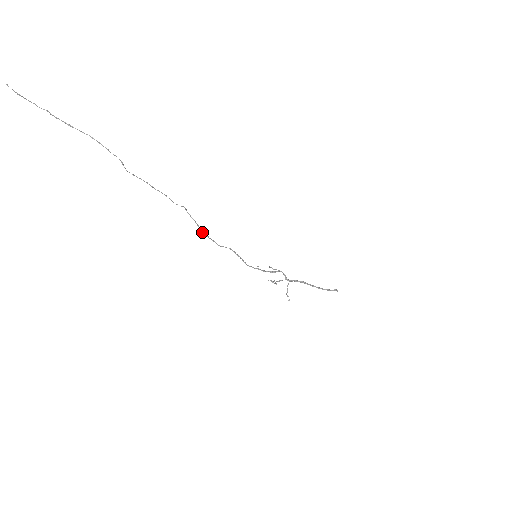
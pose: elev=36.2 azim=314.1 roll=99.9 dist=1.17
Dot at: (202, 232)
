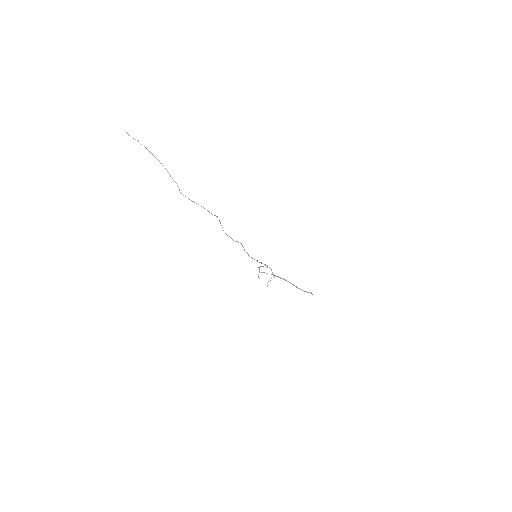
Dot at: occluded
